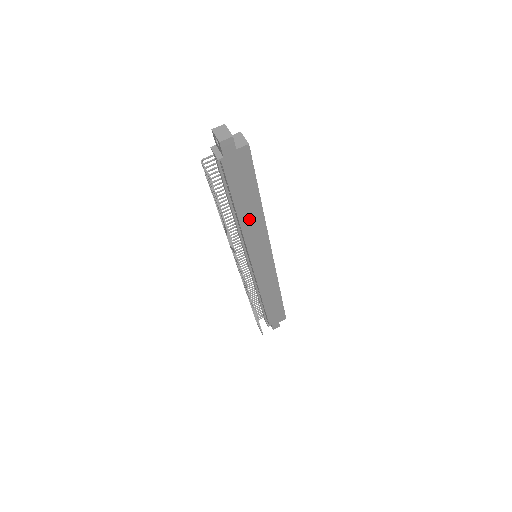
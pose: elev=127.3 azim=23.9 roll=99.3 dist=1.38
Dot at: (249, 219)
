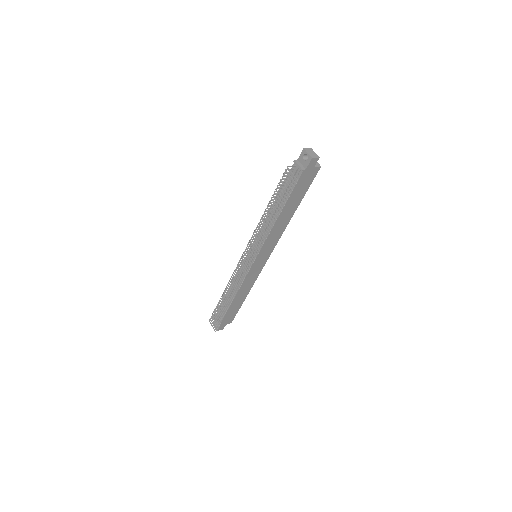
Dot at: (281, 222)
